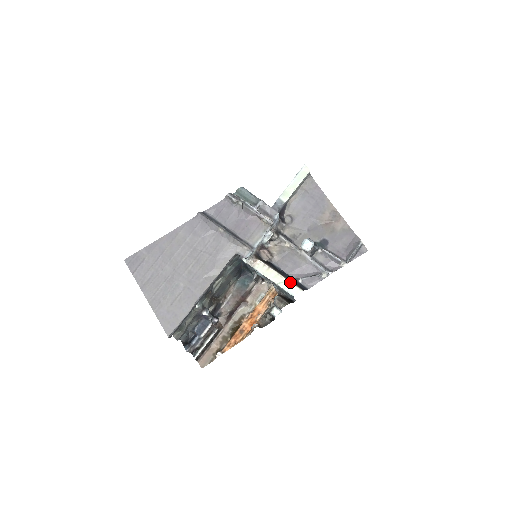
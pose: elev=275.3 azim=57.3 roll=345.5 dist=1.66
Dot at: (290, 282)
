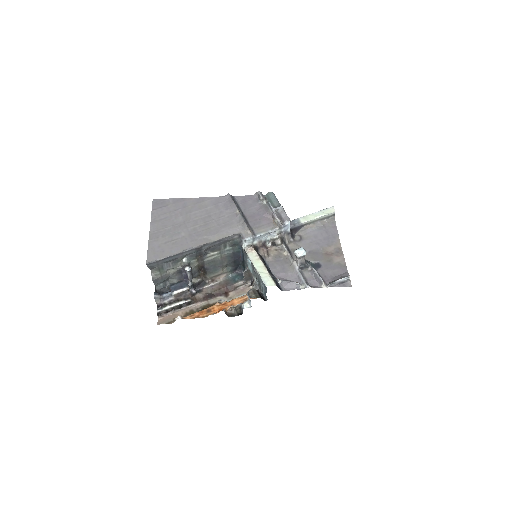
Dot at: (270, 275)
